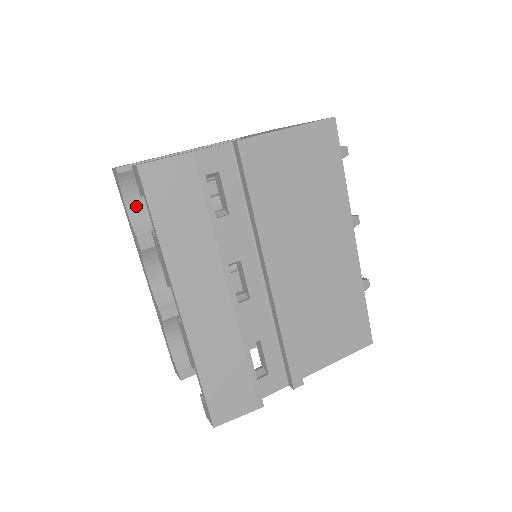
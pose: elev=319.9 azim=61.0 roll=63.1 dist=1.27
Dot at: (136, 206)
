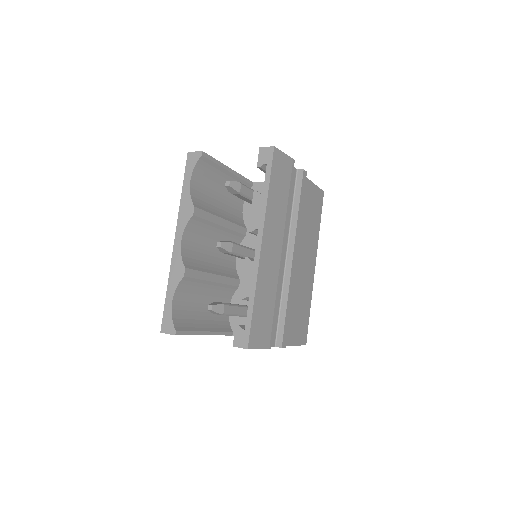
Dot at: (195, 185)
